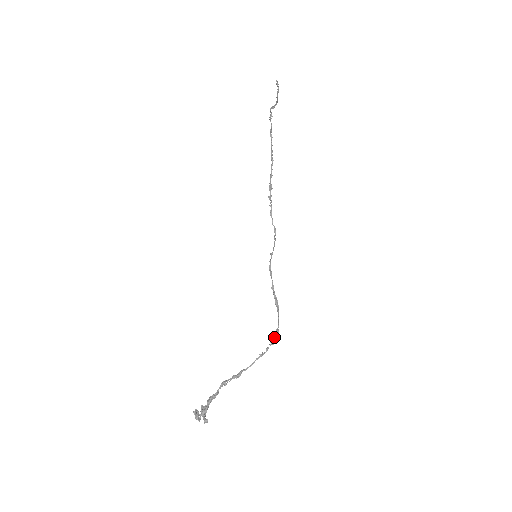
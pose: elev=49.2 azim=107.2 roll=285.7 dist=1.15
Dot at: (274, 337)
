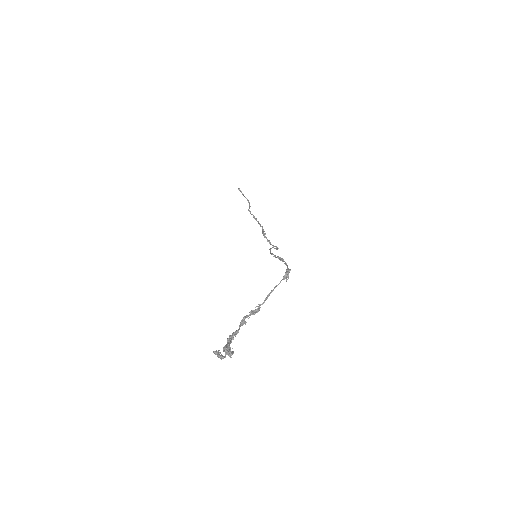
Dot at: (286, 274)
